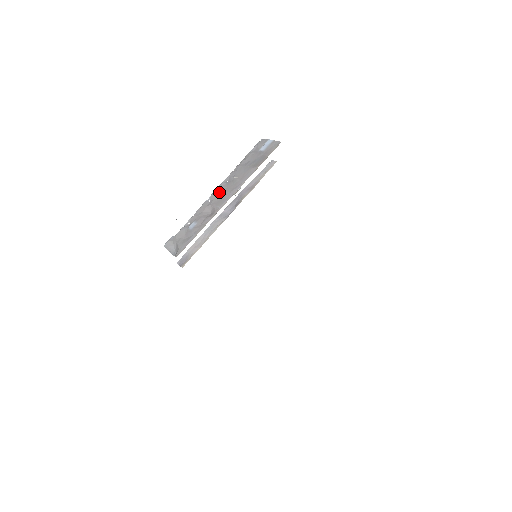
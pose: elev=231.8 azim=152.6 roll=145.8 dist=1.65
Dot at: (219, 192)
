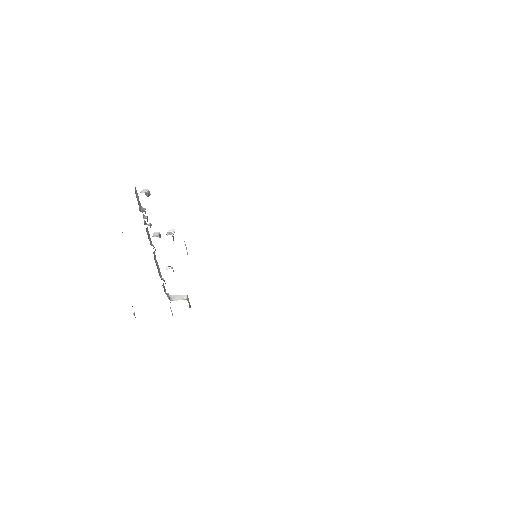
Dot at: occluded
